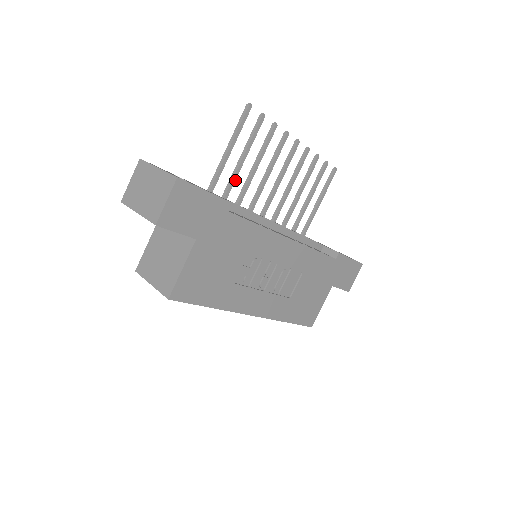
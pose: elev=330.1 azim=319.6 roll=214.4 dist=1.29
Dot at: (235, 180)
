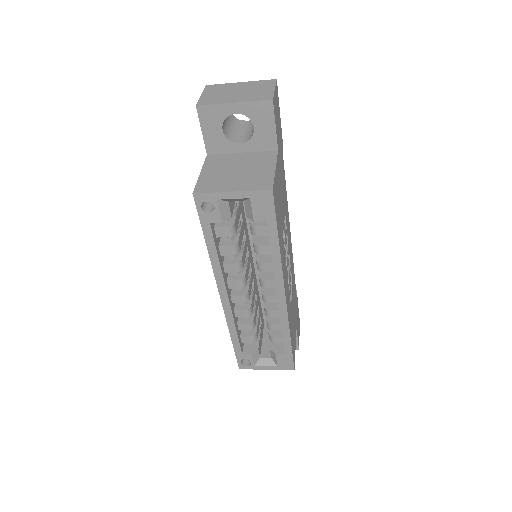
Dot at: occluded
